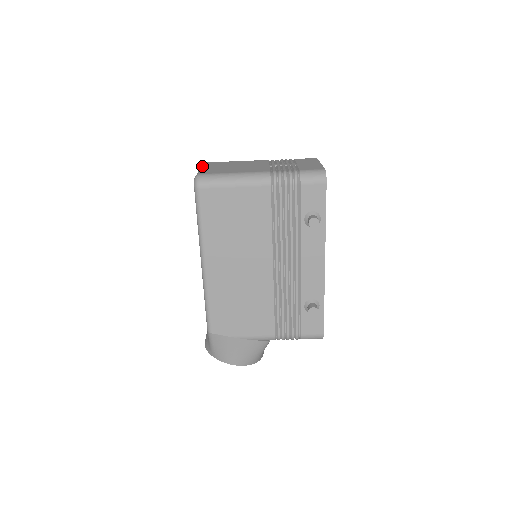
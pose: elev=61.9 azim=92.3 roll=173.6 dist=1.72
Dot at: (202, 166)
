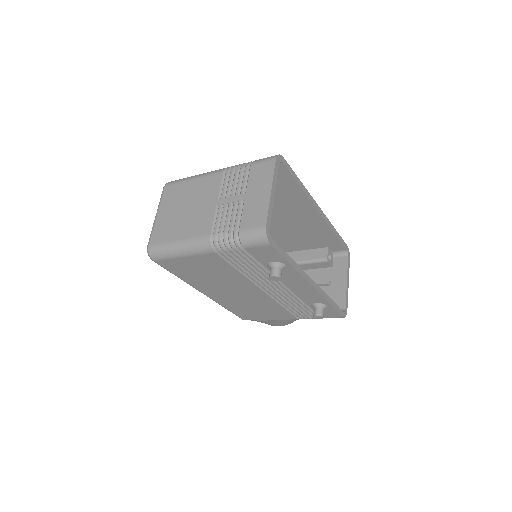
Dot at: (158, 205)
